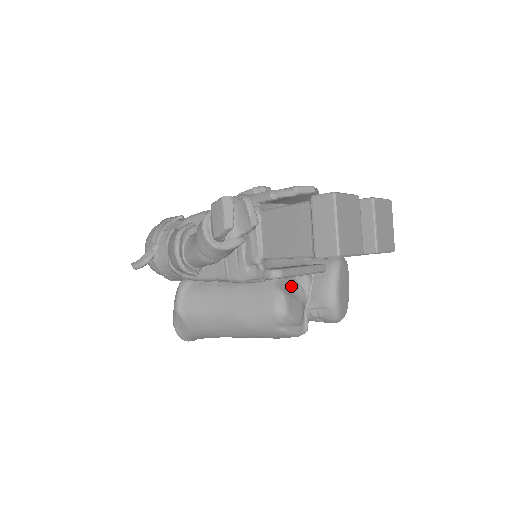
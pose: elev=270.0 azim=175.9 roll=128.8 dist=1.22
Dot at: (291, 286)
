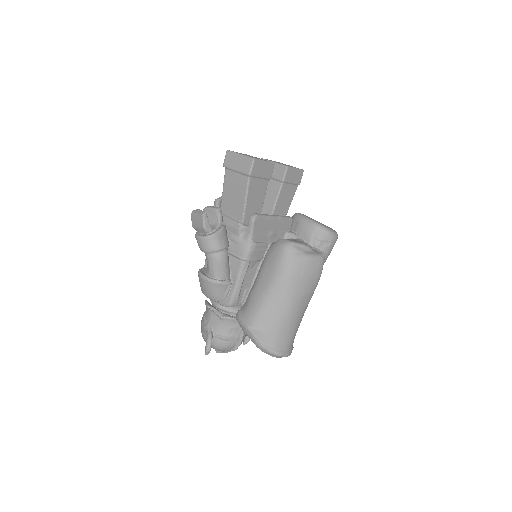
Dot at: occluded
